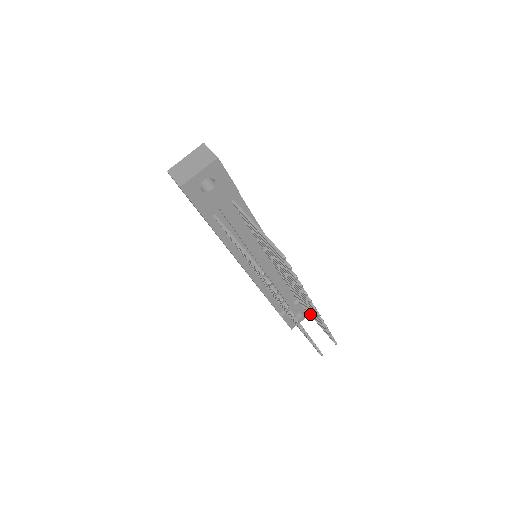
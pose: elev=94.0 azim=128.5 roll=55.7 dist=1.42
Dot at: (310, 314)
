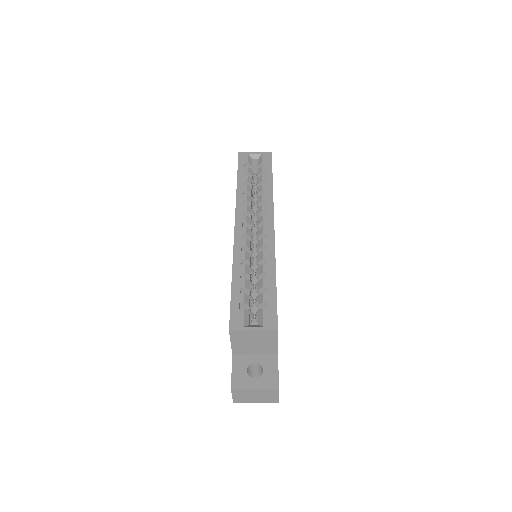
Dot at: occluded
